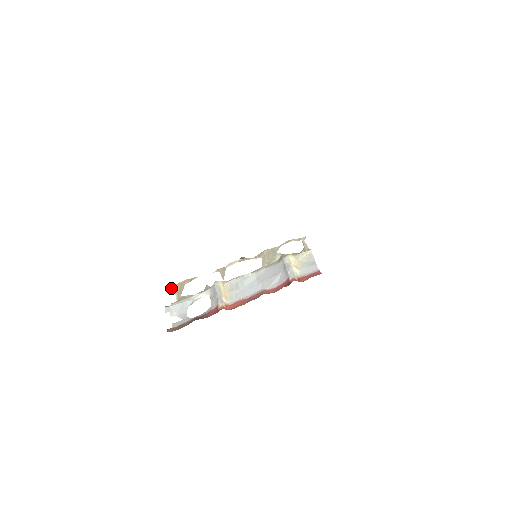
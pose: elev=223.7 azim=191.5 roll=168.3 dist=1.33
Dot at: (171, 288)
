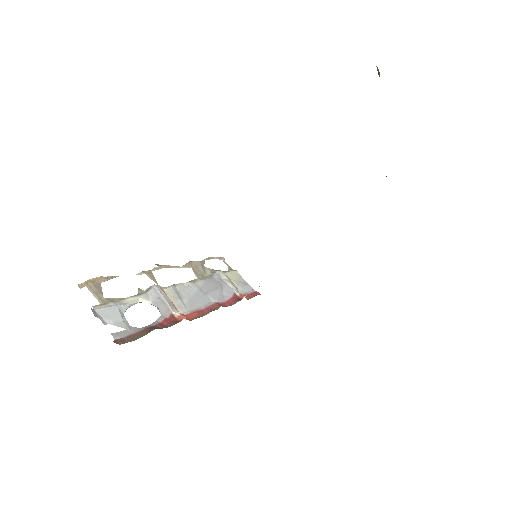
Dot at: (80, 284)
